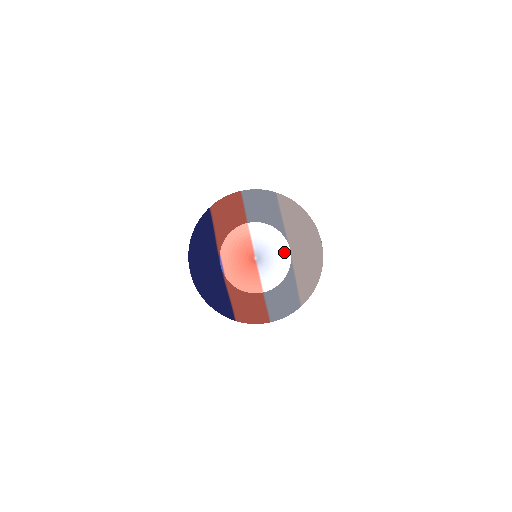
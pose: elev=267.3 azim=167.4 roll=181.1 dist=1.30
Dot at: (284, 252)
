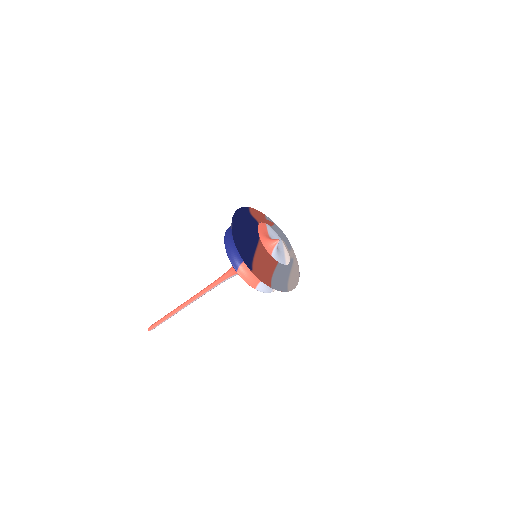
Dot at: (283, 257)
